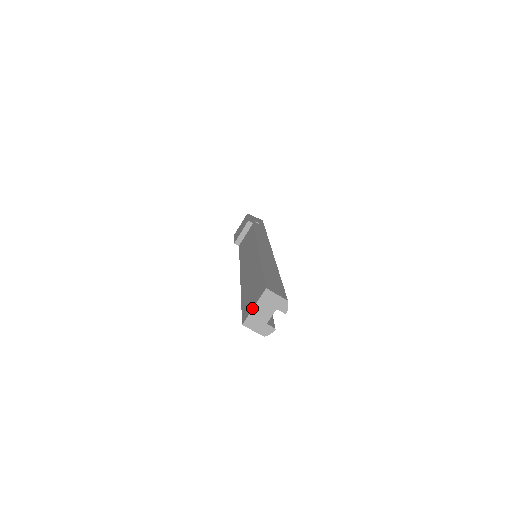
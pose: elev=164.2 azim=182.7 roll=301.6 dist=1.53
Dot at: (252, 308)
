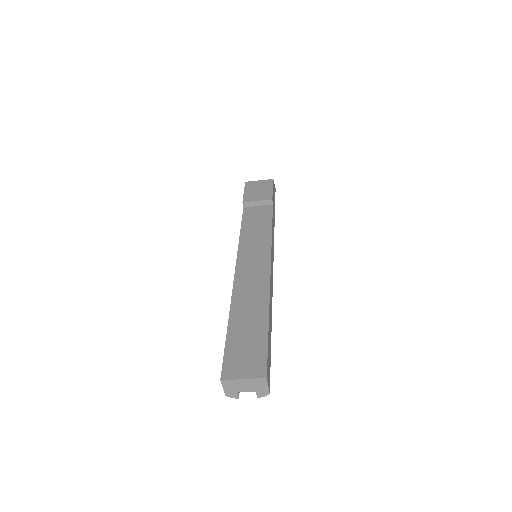
Dot at: (241, 378)
